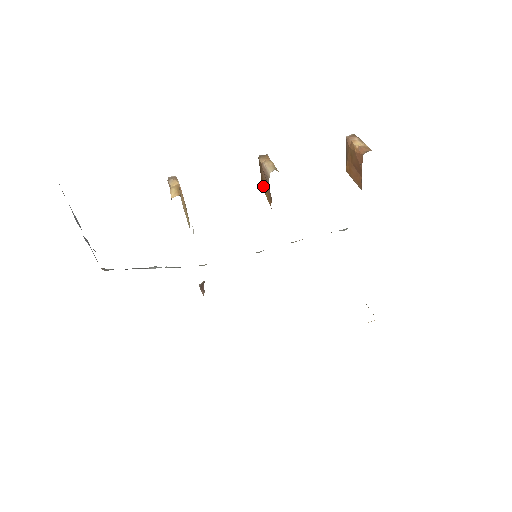
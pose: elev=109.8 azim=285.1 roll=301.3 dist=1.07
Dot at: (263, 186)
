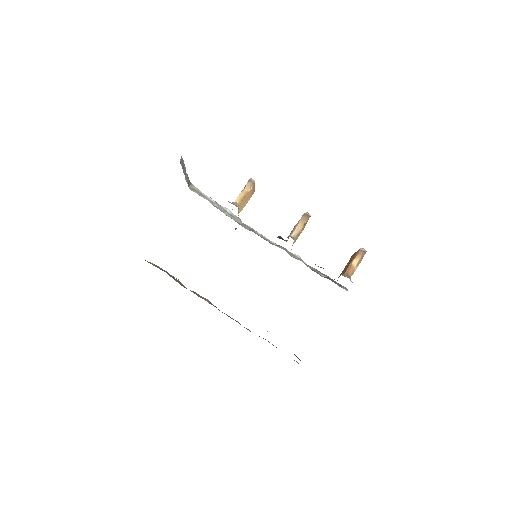
Dot at: occluded
